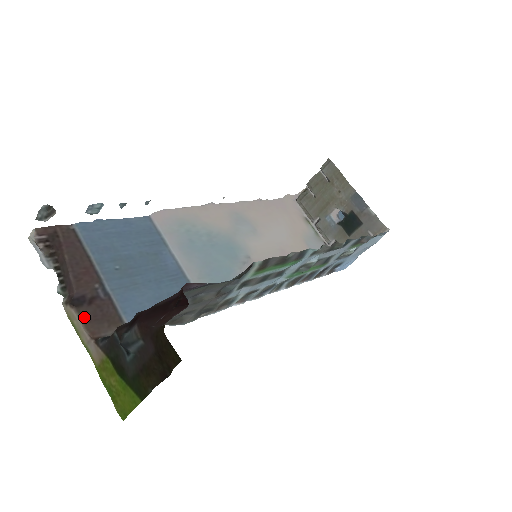
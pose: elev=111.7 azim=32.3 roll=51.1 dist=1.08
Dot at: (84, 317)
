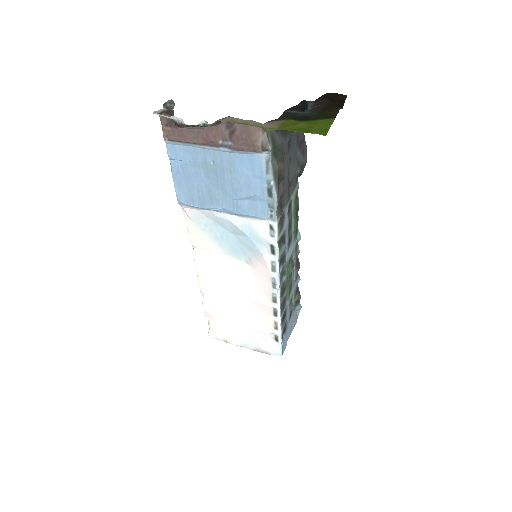
Dot at: occluded
